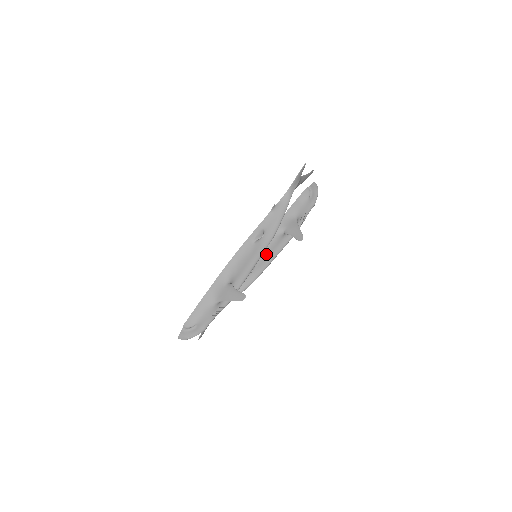
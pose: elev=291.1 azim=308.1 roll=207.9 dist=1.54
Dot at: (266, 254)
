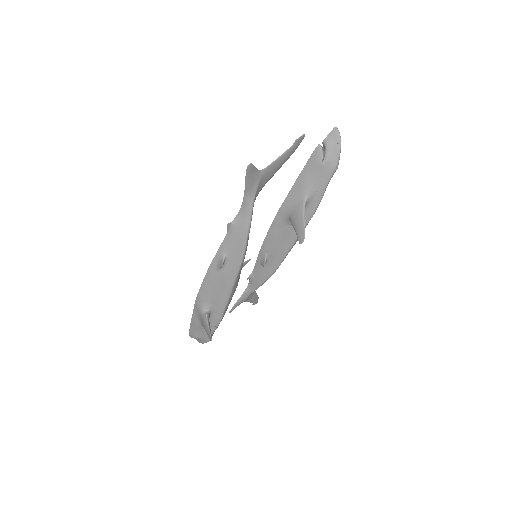
Dot at: (278, 244)
